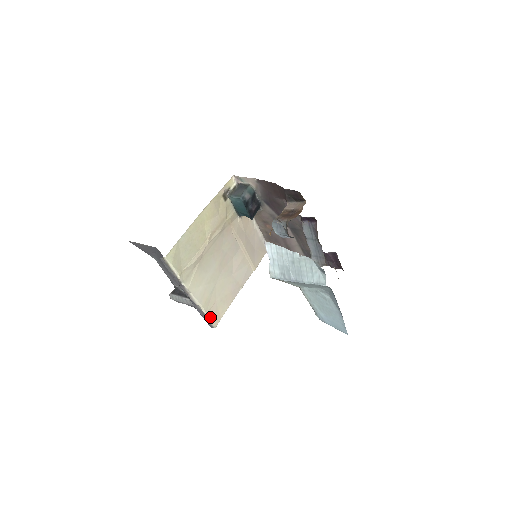
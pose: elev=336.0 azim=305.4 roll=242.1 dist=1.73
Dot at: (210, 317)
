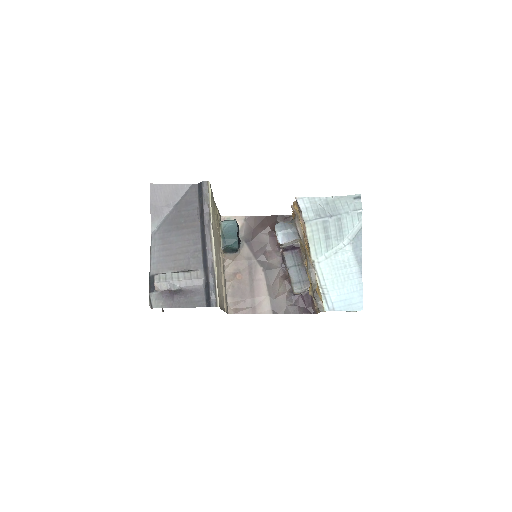
Dot at: (217, 289)
